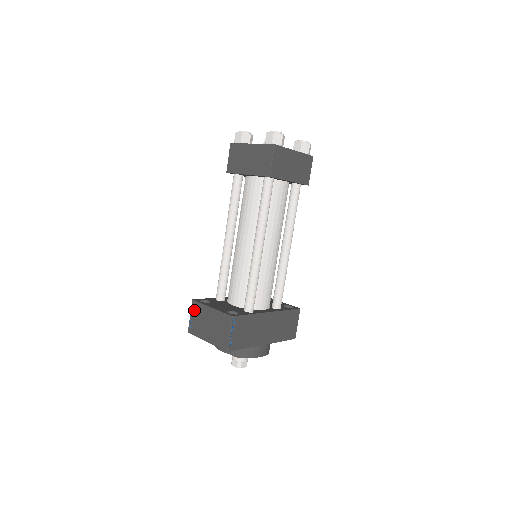
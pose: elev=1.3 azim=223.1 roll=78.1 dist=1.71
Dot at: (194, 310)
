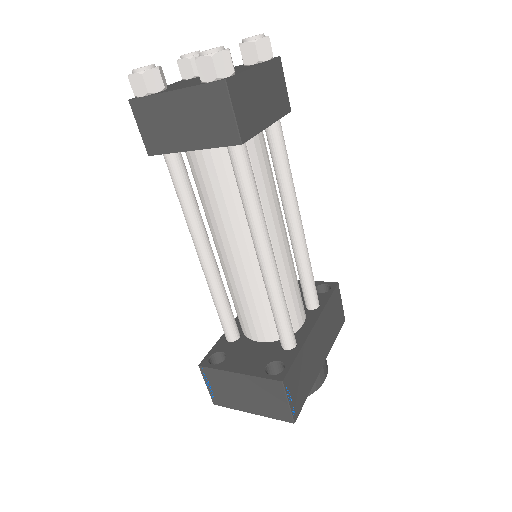
Dot at: (209, 379)
